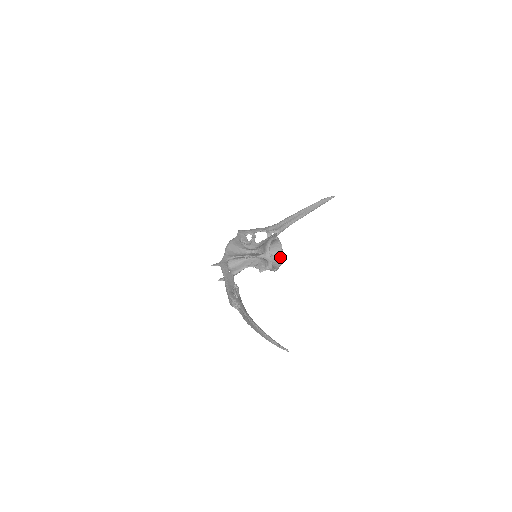
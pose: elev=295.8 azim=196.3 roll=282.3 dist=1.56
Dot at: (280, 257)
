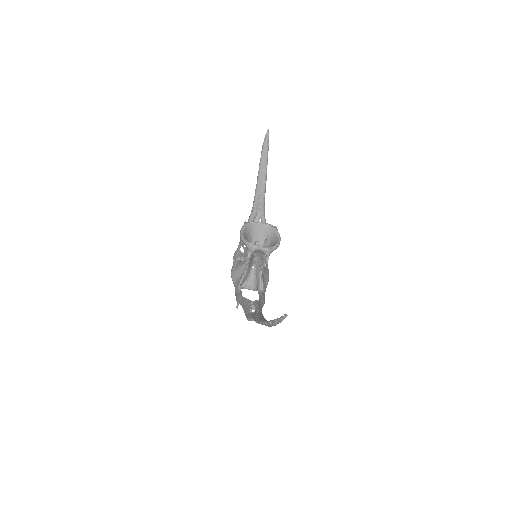
Dot at: (272, 231)
